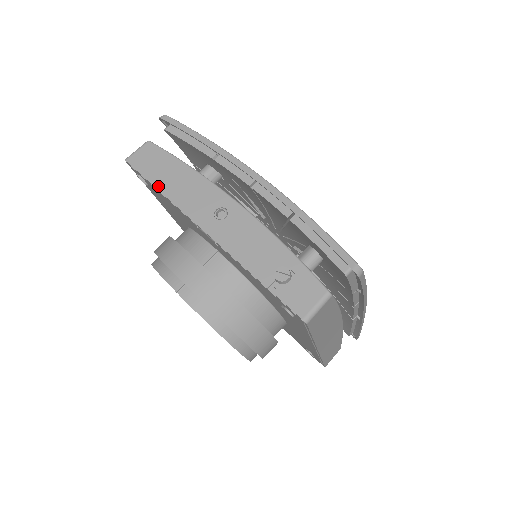
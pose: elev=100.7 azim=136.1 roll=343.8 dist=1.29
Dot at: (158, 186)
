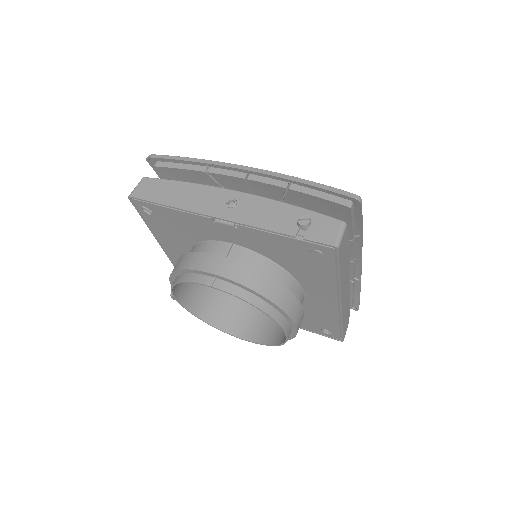
Dot at: (168, 204)
